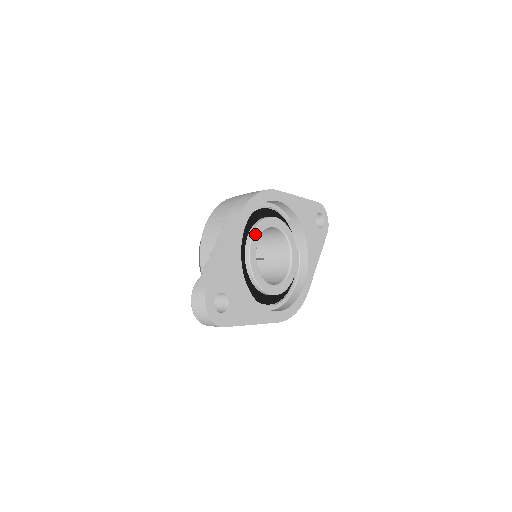
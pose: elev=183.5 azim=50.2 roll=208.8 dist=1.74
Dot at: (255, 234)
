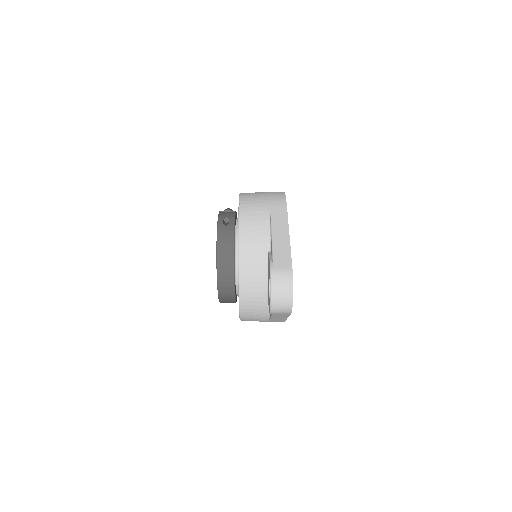
Dot at: occluded
